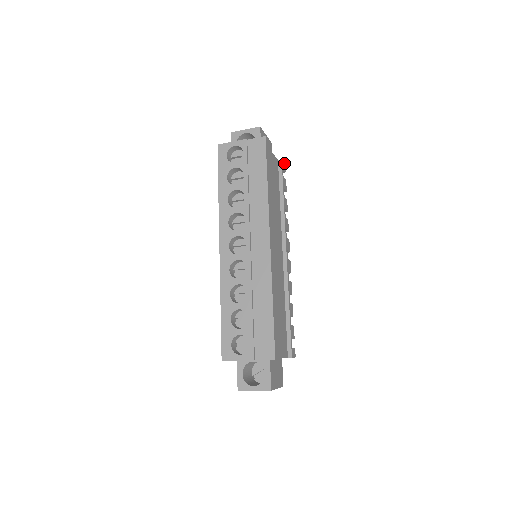
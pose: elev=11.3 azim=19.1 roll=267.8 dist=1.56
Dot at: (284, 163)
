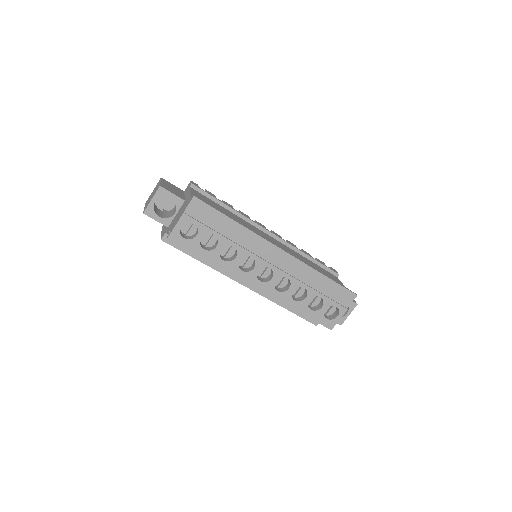
Dot at: (191, 181)
